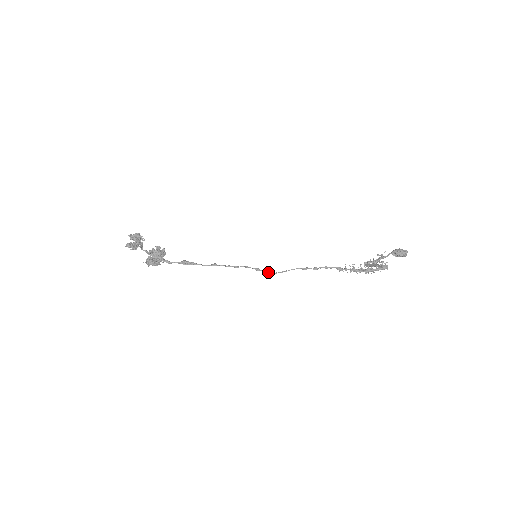
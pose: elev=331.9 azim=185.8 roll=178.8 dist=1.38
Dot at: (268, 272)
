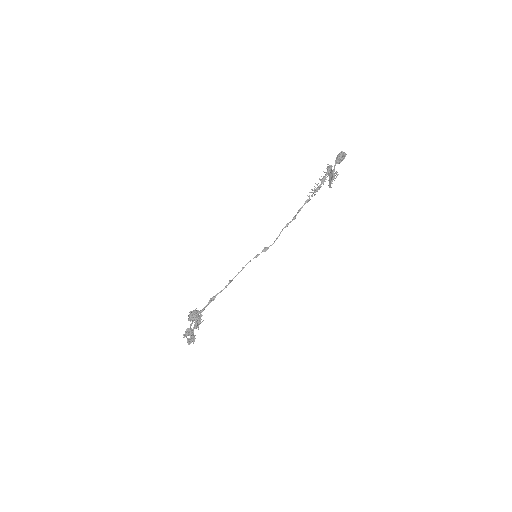
Dot at: (264, 249)
